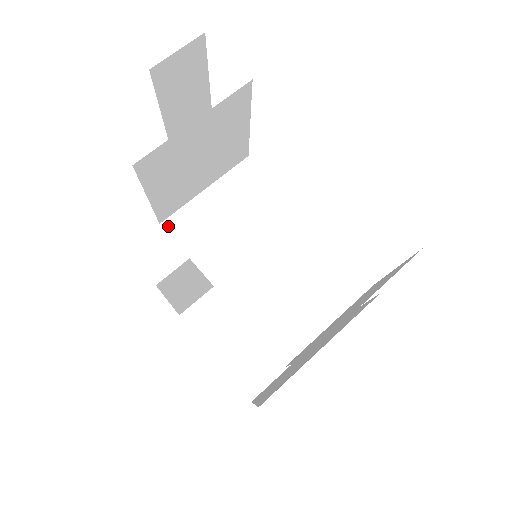
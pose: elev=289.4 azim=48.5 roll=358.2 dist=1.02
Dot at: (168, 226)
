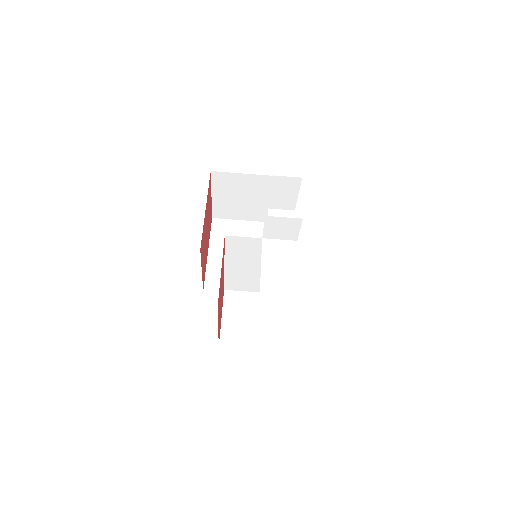
Dot at: (228, 238)
